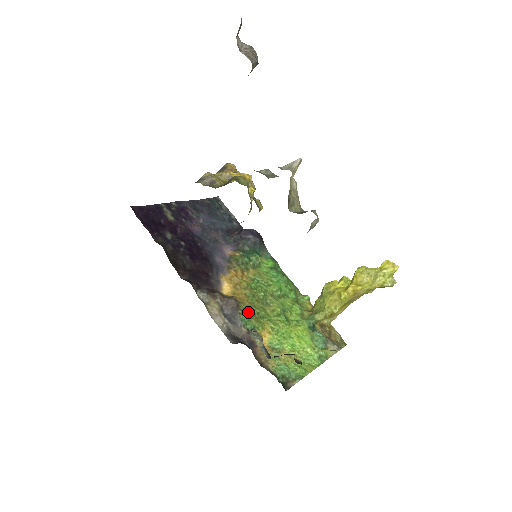
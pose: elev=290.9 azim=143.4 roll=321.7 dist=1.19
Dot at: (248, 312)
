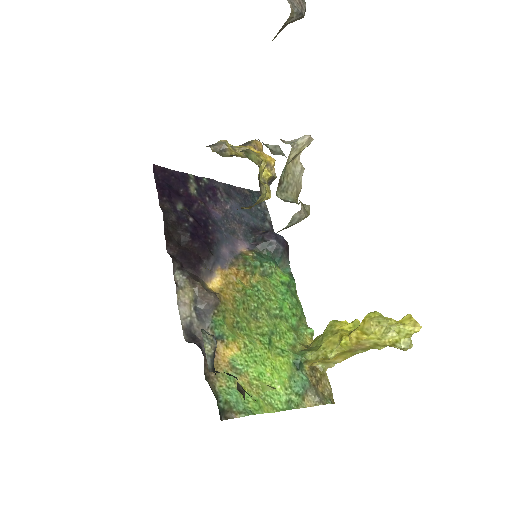
Dot at: (225, 316)
